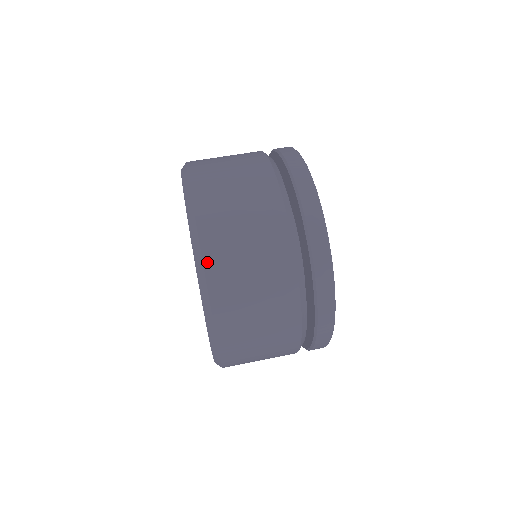
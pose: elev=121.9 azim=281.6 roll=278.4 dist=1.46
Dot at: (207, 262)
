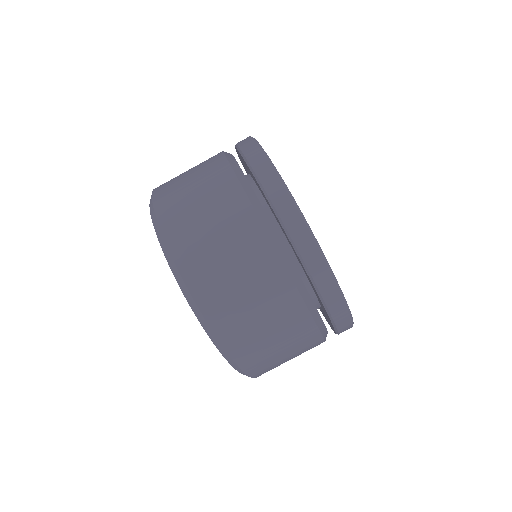
Dot at: (204, 310)
